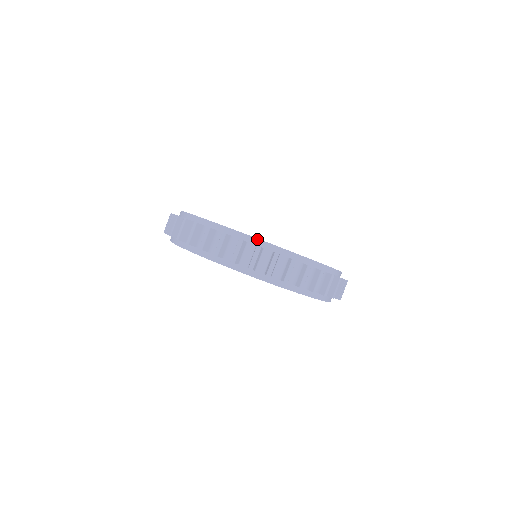
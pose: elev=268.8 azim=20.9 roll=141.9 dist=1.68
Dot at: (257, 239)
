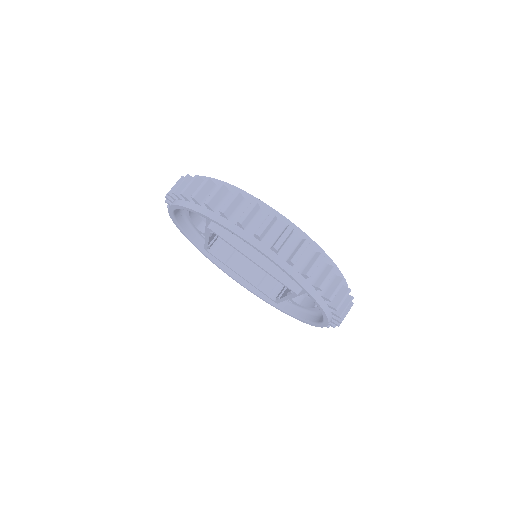
Dot at: (205, 177)
